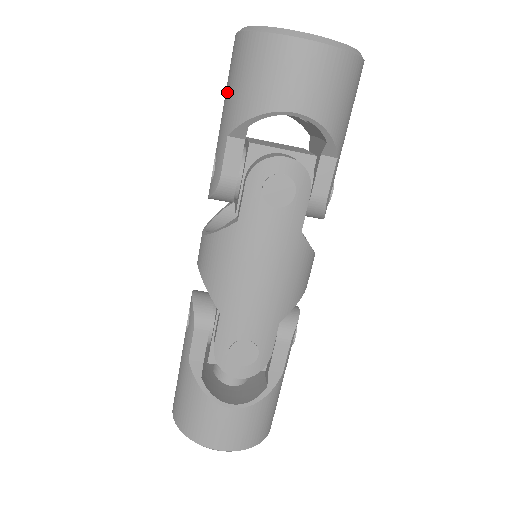
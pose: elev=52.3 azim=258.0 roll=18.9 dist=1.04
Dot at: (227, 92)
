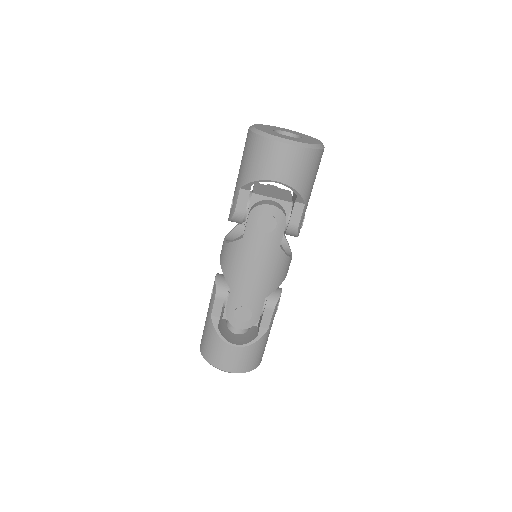
Dot at: (242, 162)
